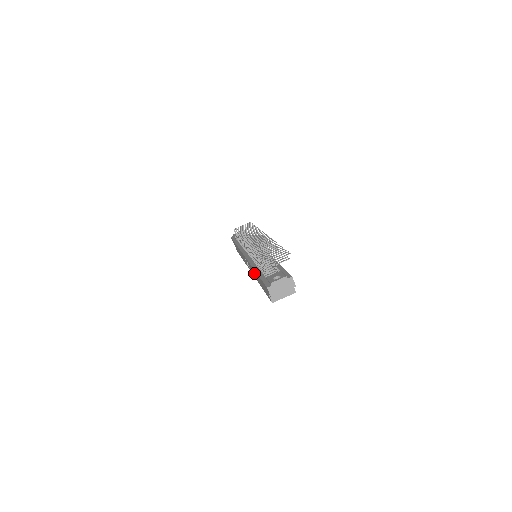
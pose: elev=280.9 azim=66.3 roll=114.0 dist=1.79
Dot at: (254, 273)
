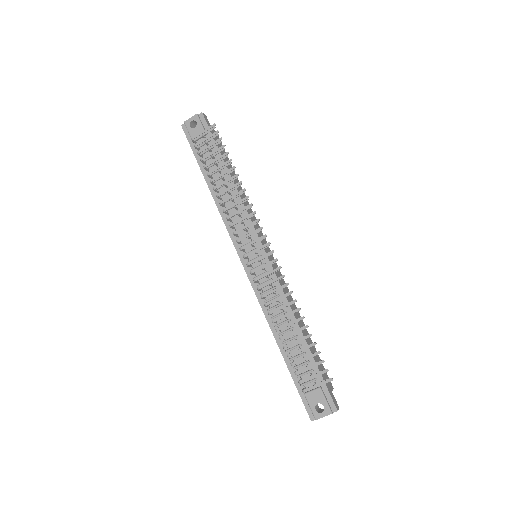
Dot at: occluded
